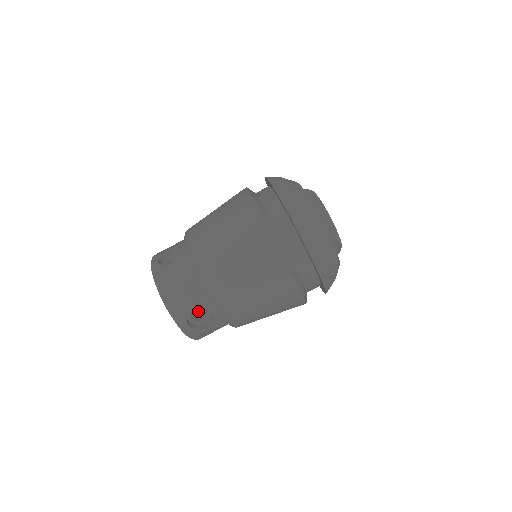
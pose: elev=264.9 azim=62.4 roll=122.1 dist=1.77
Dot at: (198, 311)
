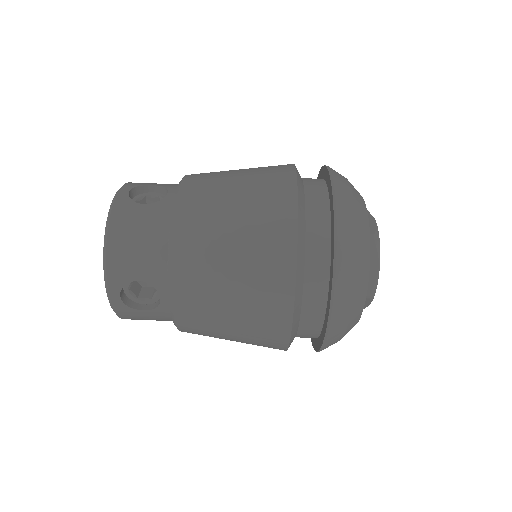
Dot at: (144, 284)
